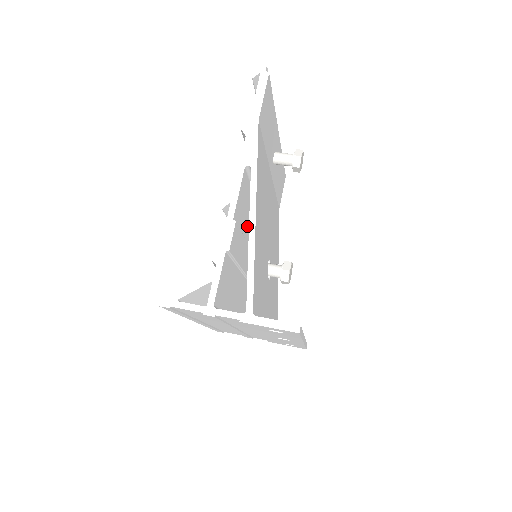
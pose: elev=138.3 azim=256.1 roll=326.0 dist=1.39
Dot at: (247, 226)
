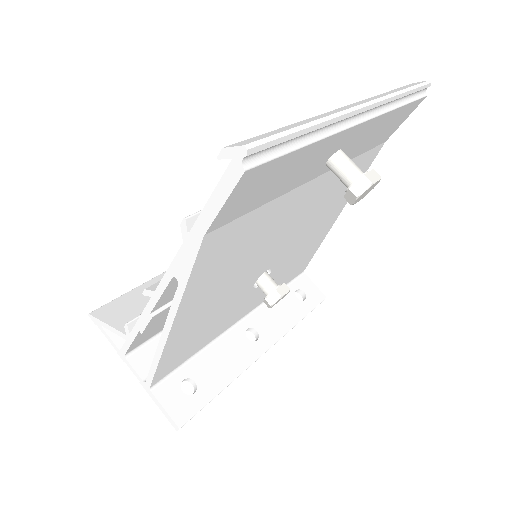
Dot at: occluded
